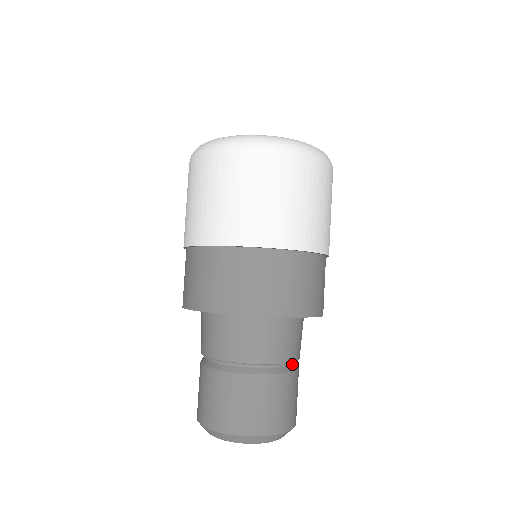
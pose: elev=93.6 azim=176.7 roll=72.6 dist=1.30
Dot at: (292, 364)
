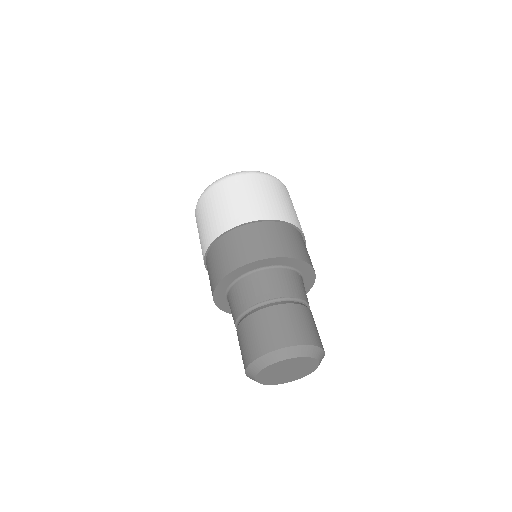
Dot at: (287, 301)
